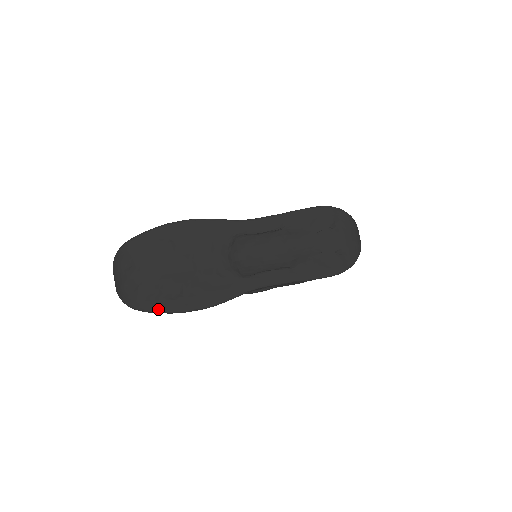
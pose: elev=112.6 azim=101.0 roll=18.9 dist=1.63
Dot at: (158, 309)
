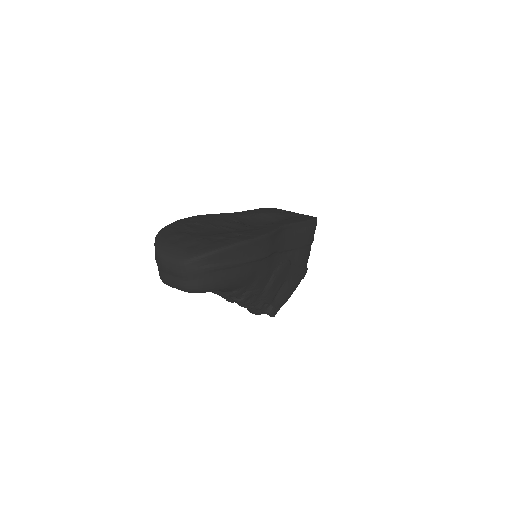
Dot at: (233, 242)
